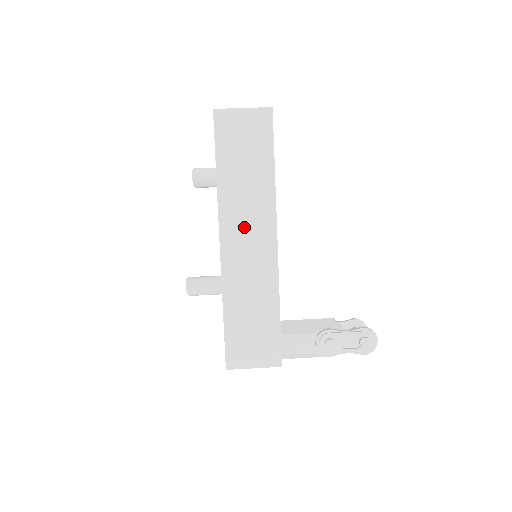
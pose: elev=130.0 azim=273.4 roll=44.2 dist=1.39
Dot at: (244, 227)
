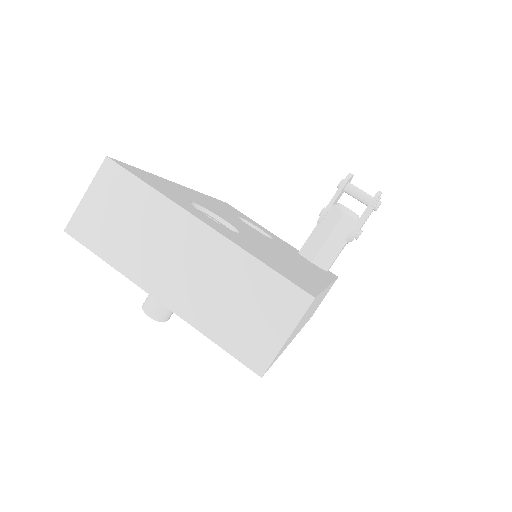
Dot at: occluded
